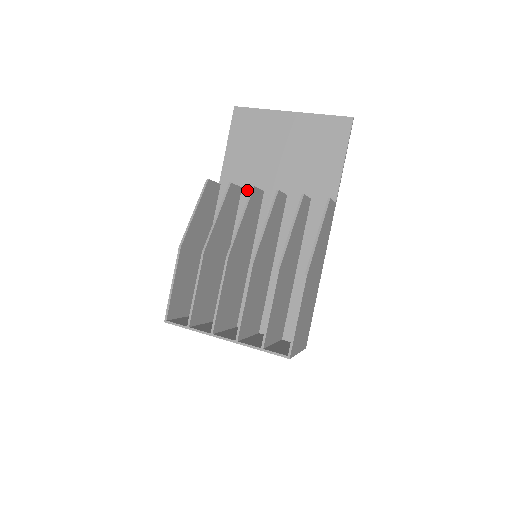
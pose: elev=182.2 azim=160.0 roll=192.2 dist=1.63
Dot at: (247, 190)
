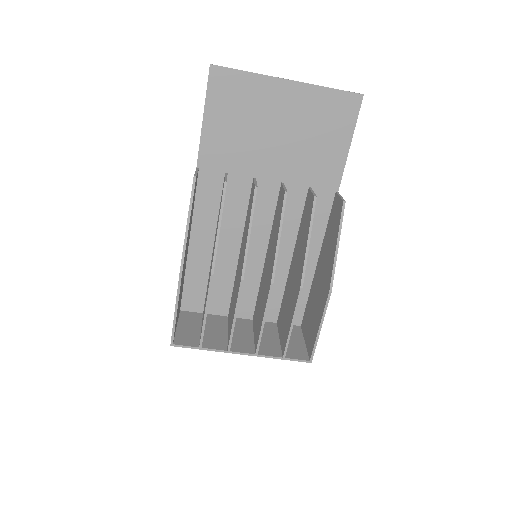
Dot at: (234, 176)
